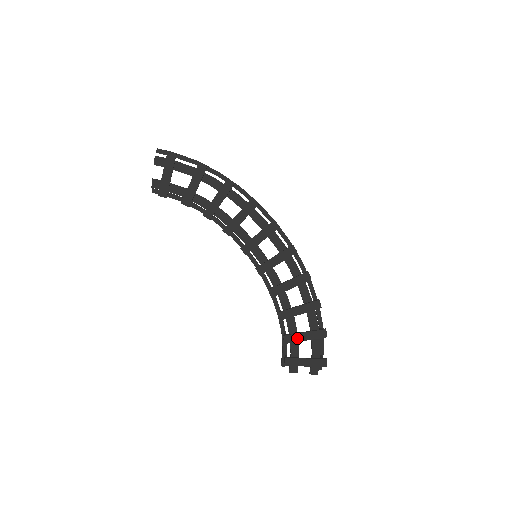
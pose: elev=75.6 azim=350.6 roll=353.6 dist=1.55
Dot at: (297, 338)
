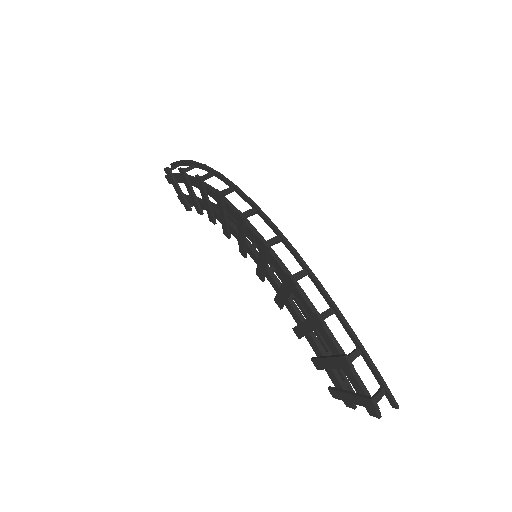
Dot at: (324, 364)
